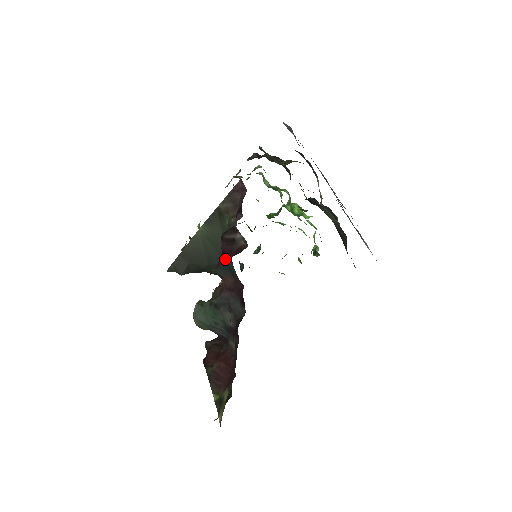
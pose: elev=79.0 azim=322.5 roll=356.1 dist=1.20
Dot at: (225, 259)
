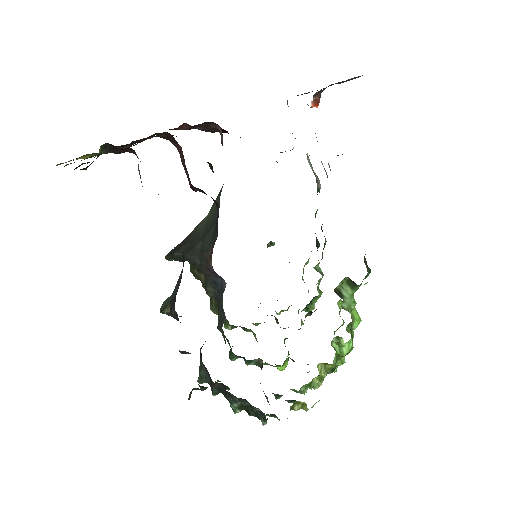
Dot at: occluded
